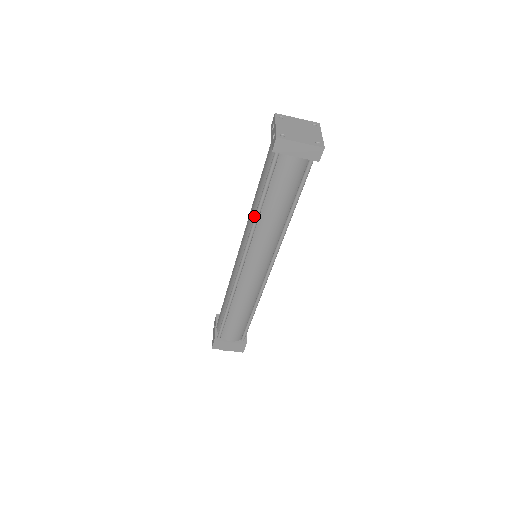
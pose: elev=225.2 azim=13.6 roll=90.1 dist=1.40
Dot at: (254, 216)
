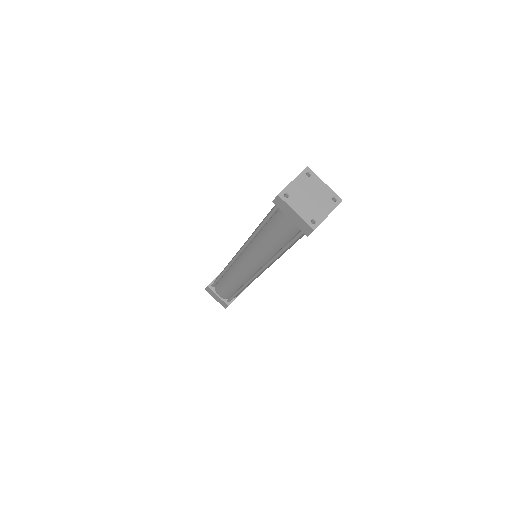
Dot at: occluded
